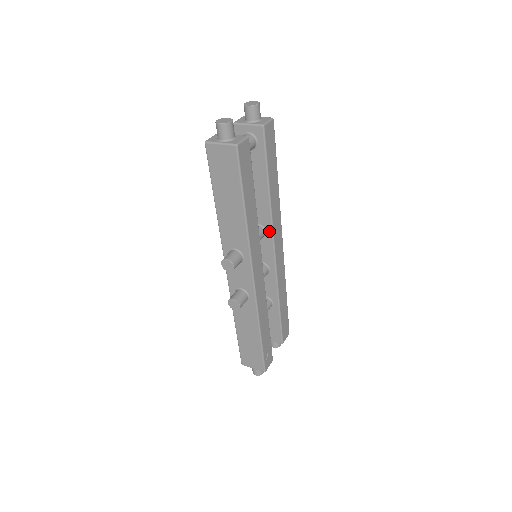
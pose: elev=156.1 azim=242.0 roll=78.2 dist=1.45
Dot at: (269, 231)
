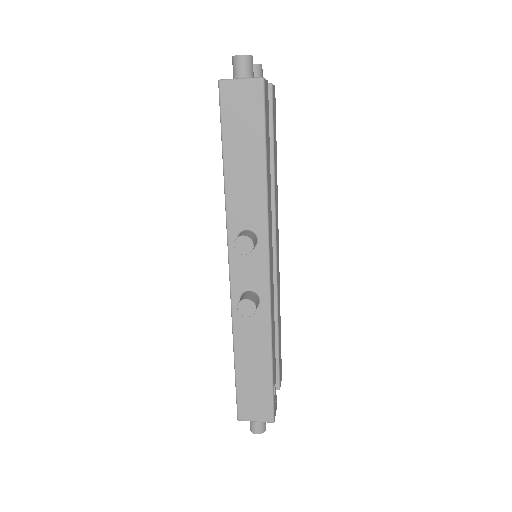
Dot at: occluded
